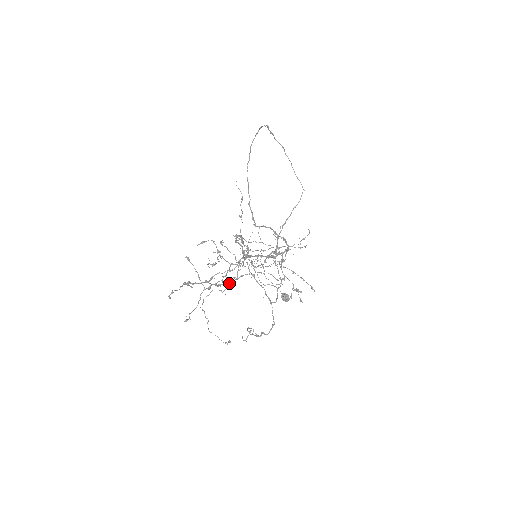
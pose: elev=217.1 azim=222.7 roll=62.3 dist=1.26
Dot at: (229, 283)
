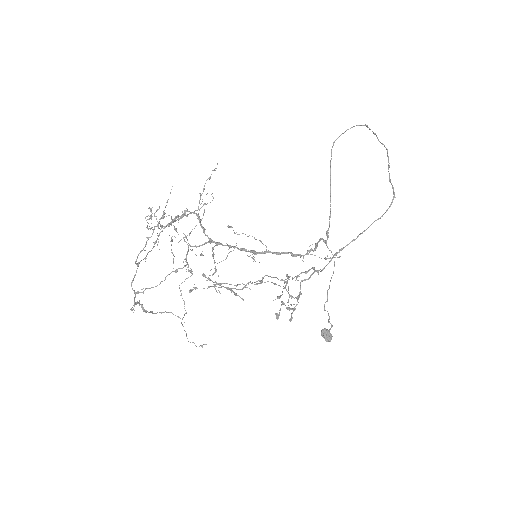
Dot at: occluded
